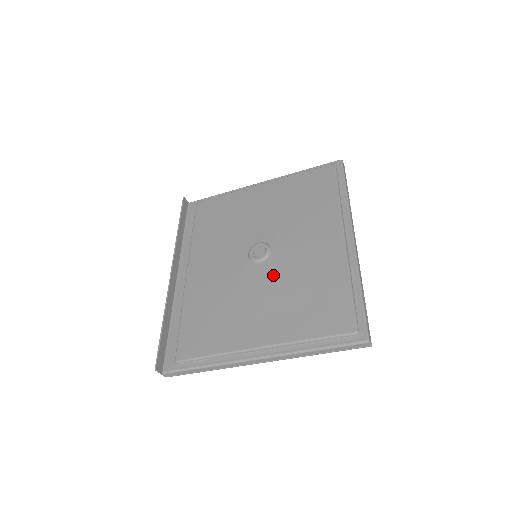
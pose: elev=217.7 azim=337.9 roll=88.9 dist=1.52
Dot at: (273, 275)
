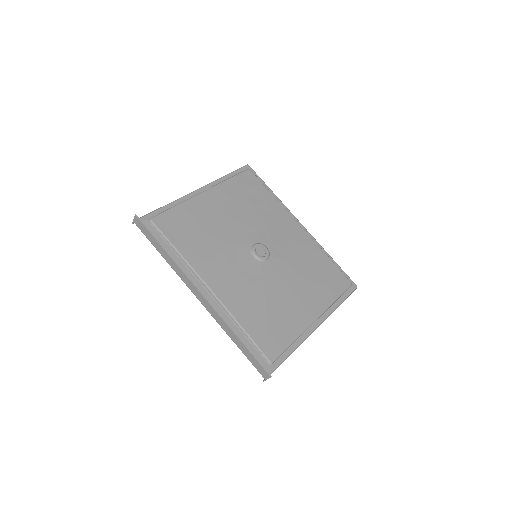
Dot at: (284, 266)
